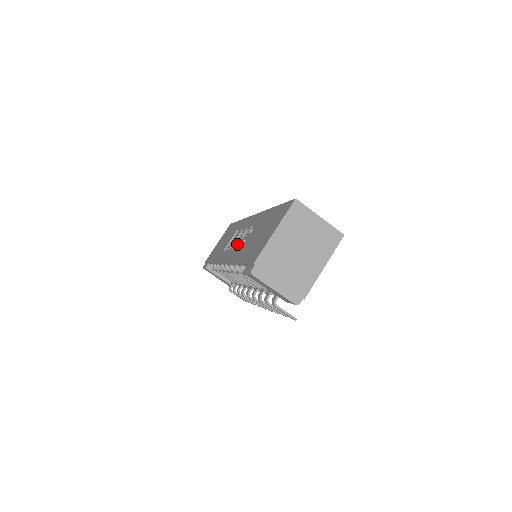
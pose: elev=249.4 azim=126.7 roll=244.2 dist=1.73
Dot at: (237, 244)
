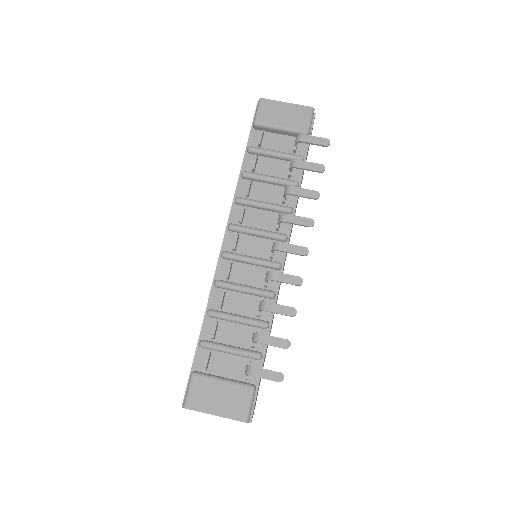
Dot at: occluded
